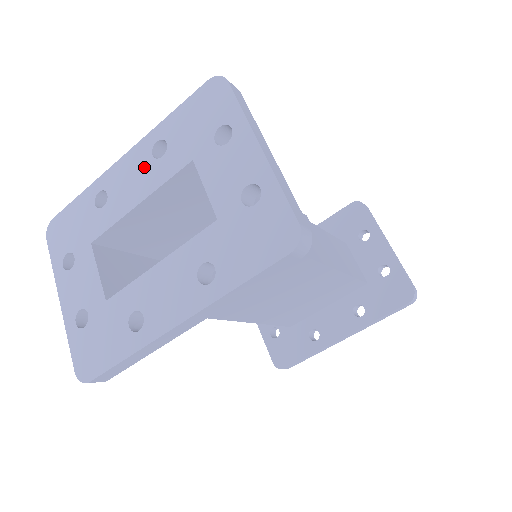
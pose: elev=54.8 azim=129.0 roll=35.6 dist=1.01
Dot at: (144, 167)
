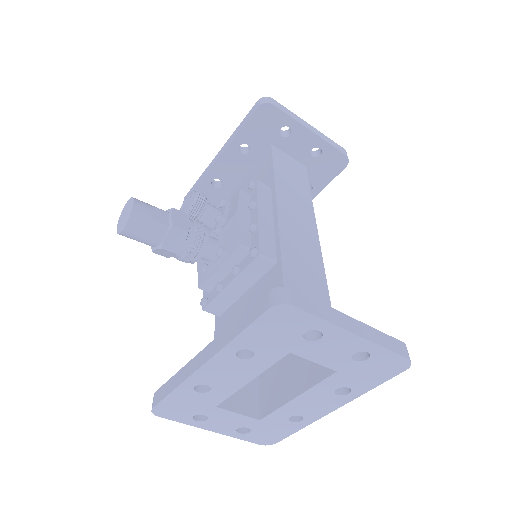
Dot at: (237, 366)
